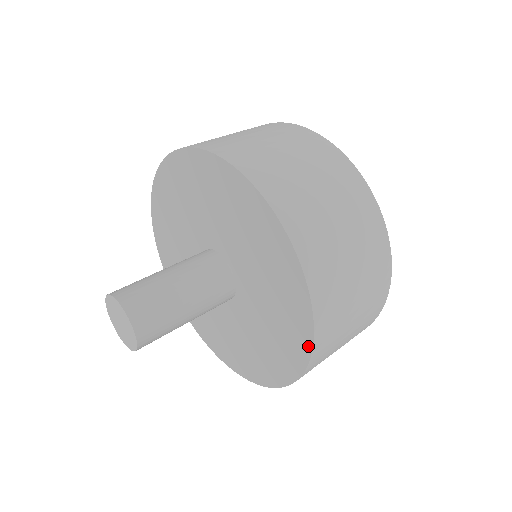
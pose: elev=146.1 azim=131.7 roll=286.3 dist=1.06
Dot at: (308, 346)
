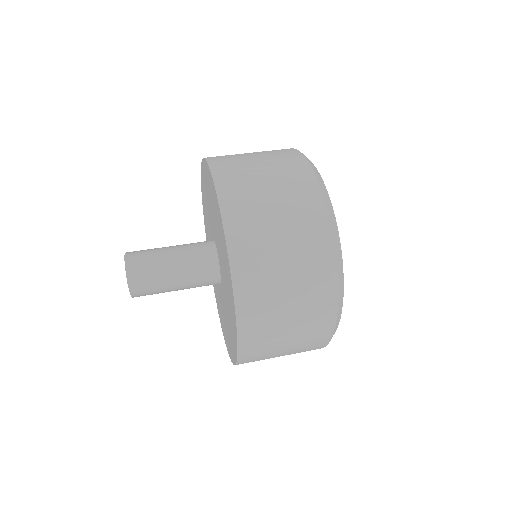
Dot at: (233, 361)
